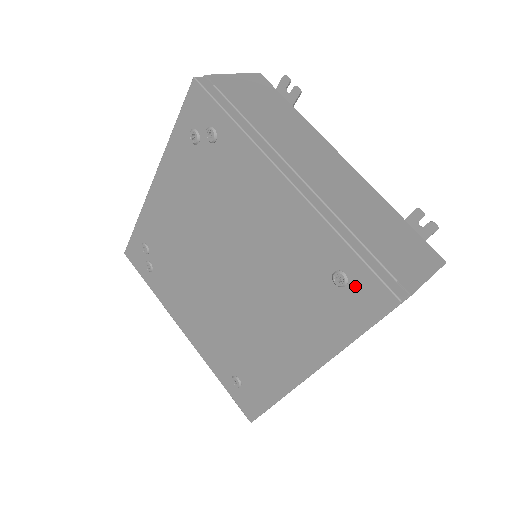
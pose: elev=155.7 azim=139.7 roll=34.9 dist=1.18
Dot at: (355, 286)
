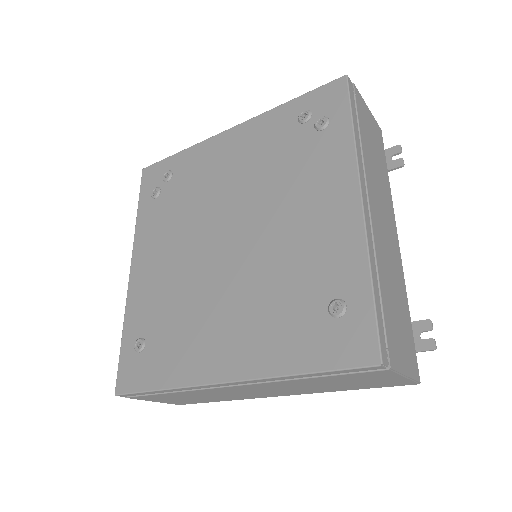
Dot at: (347, 323)
